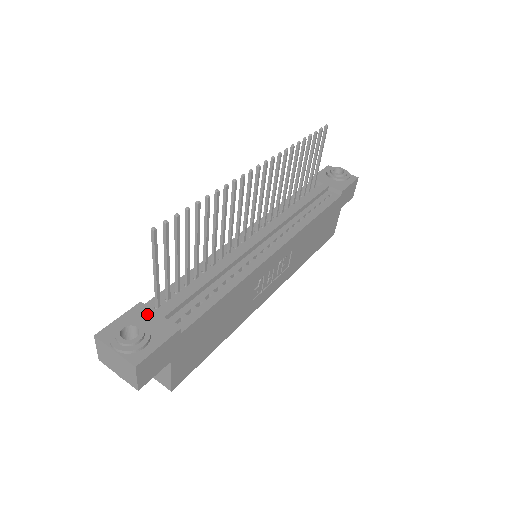
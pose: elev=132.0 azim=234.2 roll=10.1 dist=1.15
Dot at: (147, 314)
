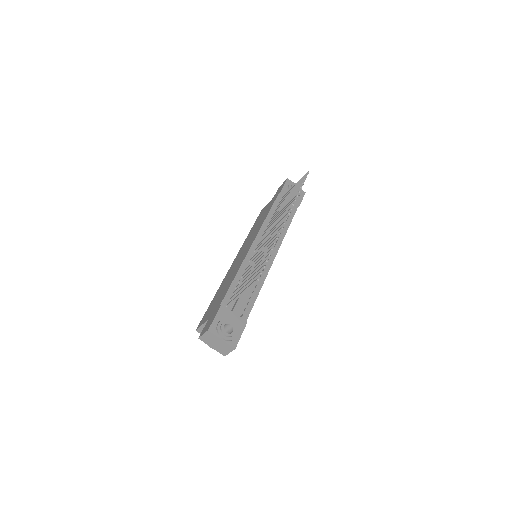
Dot at: (228, 313)
